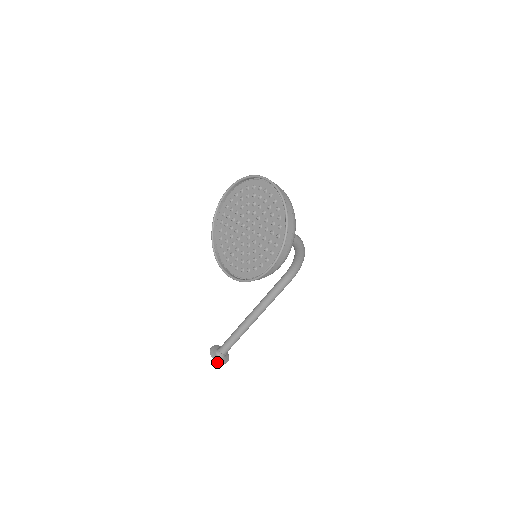
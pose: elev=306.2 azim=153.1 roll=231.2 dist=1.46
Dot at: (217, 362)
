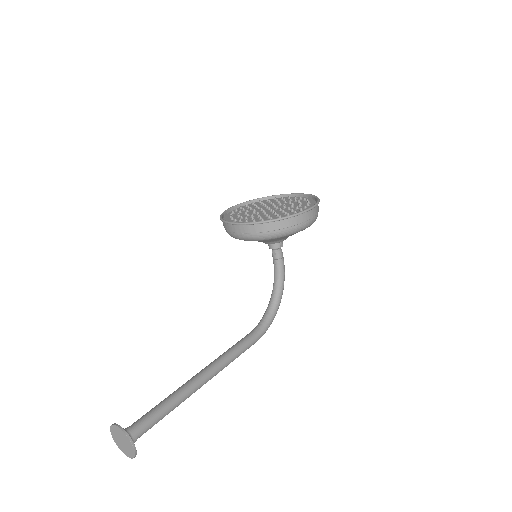
Dot at: (127, 436)
